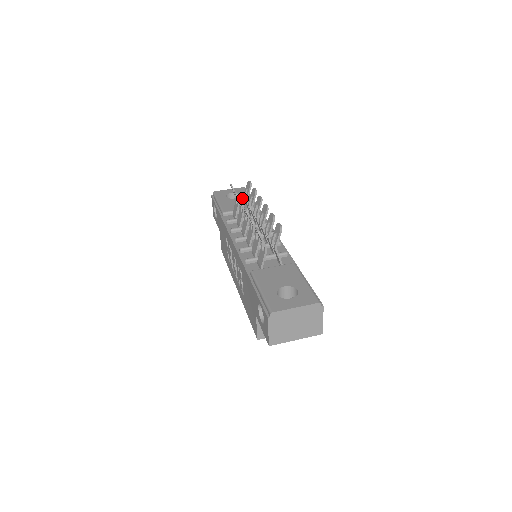
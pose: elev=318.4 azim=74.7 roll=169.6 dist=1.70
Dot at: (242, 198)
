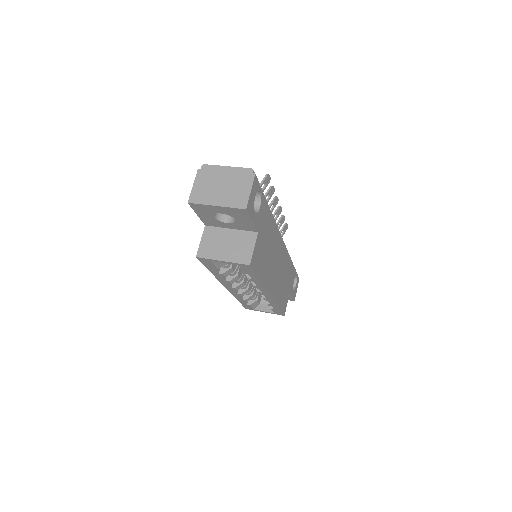
Dot at: occluded
